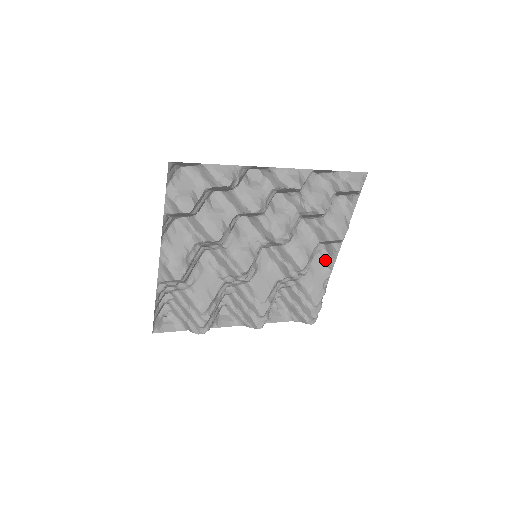
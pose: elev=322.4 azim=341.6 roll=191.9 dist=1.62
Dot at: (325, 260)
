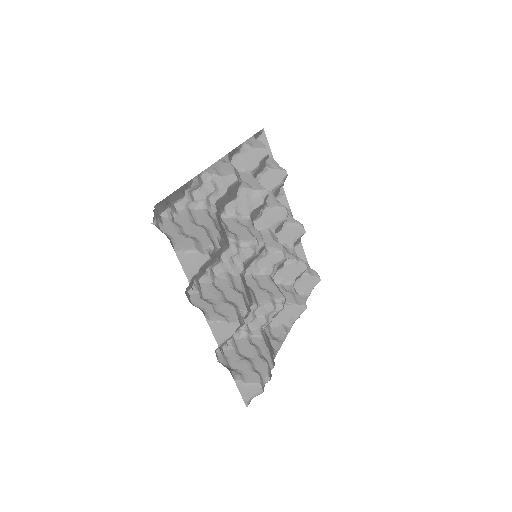
Dot at: (271, 340)
